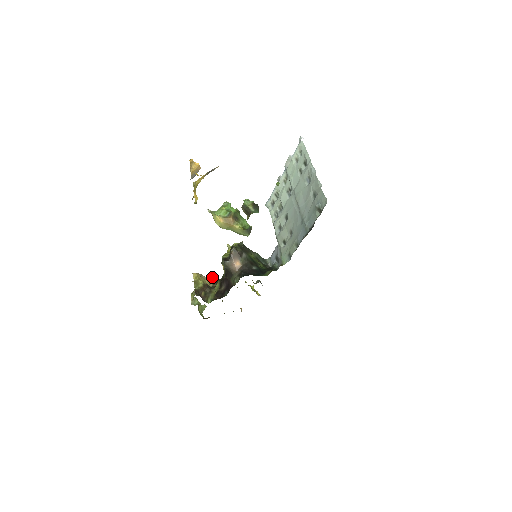
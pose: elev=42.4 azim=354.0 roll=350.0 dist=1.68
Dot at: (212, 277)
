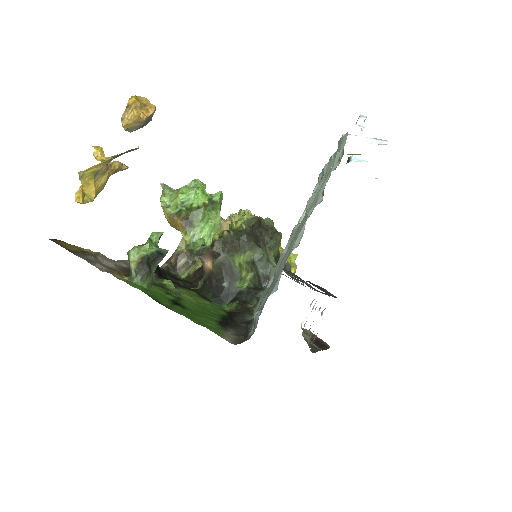
Dot at: occluded
